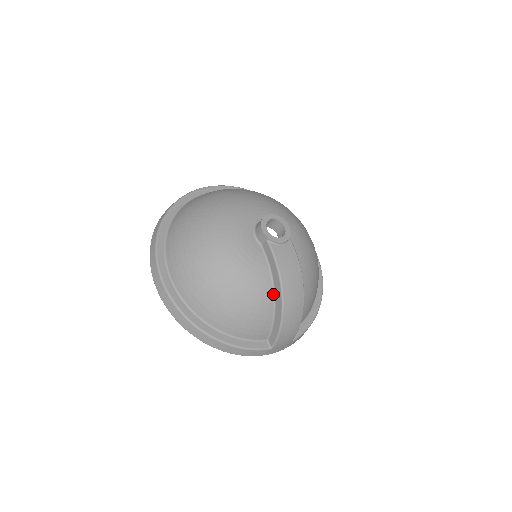
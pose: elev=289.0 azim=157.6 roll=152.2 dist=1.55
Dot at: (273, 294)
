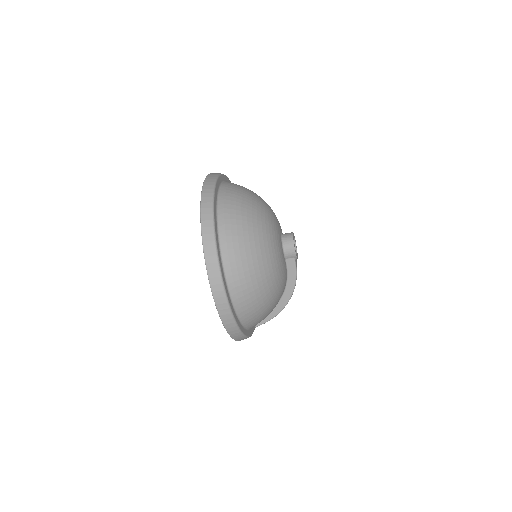
Dot at: (282, 295)
